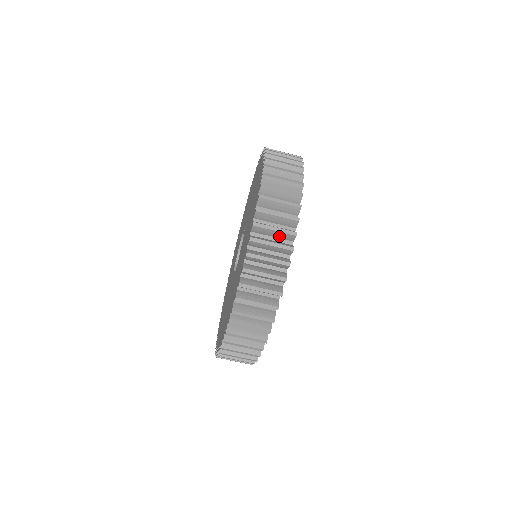
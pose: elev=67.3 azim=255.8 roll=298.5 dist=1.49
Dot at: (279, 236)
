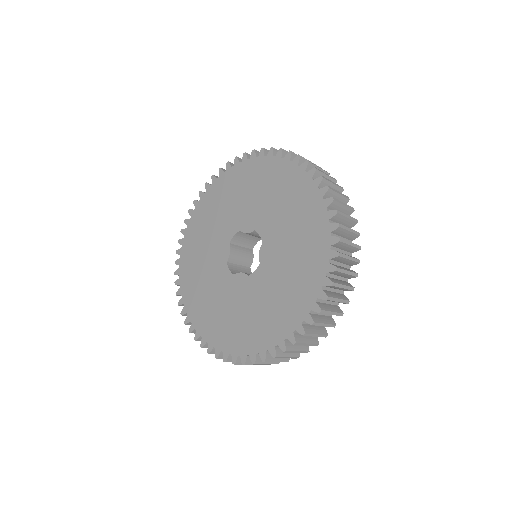
Dot at: (348, 249)
